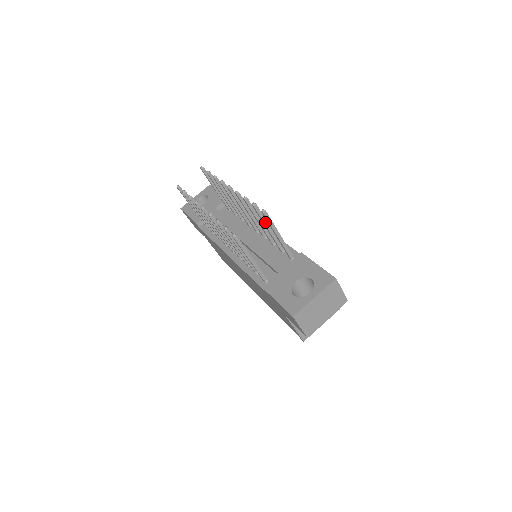
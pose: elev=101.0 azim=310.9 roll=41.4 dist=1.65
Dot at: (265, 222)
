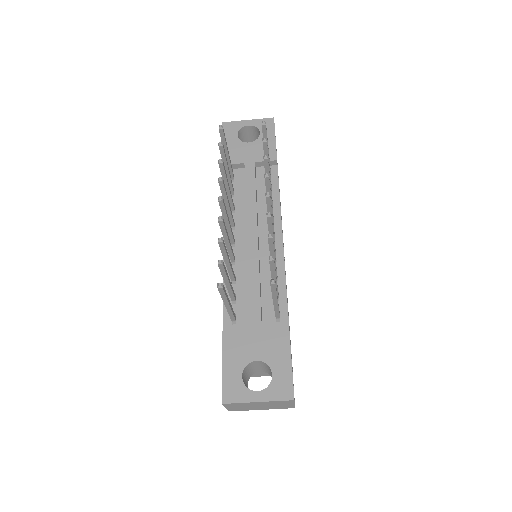
Dot at: (273, 275)
